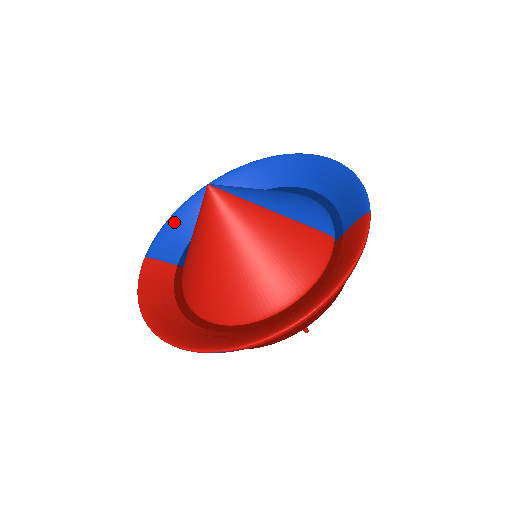
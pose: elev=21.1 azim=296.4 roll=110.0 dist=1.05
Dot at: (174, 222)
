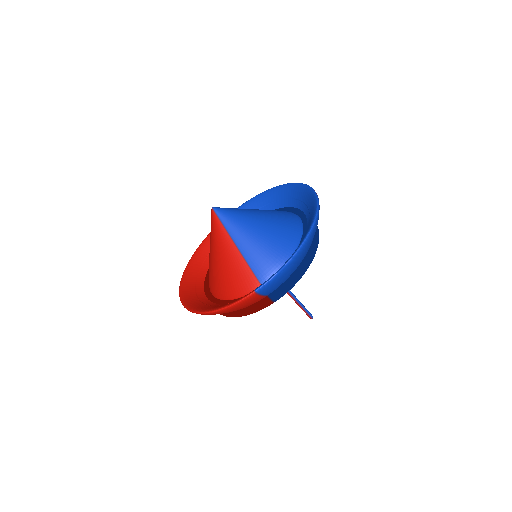
Dot at: (264, 196)
